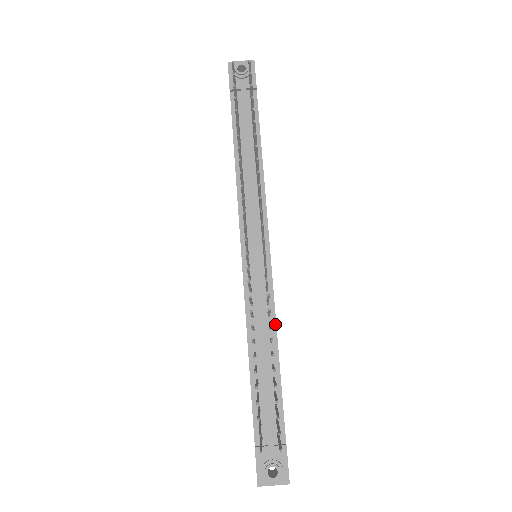
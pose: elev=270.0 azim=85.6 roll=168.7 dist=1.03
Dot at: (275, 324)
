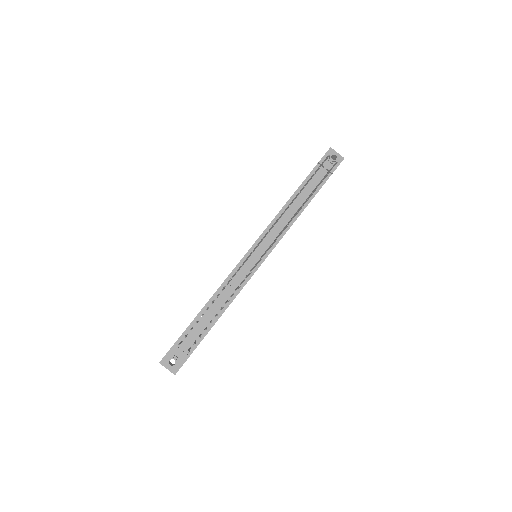
Dot at: (235, 297)
